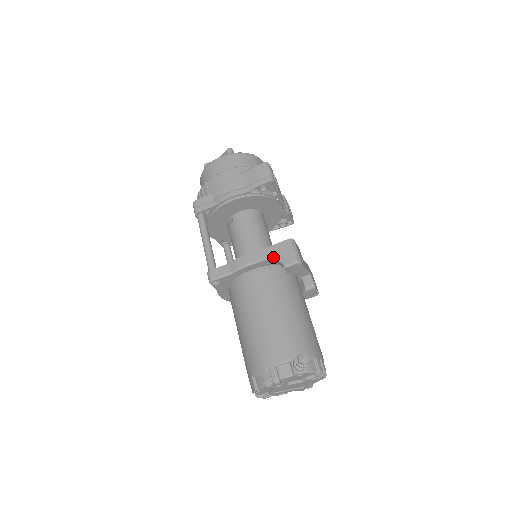
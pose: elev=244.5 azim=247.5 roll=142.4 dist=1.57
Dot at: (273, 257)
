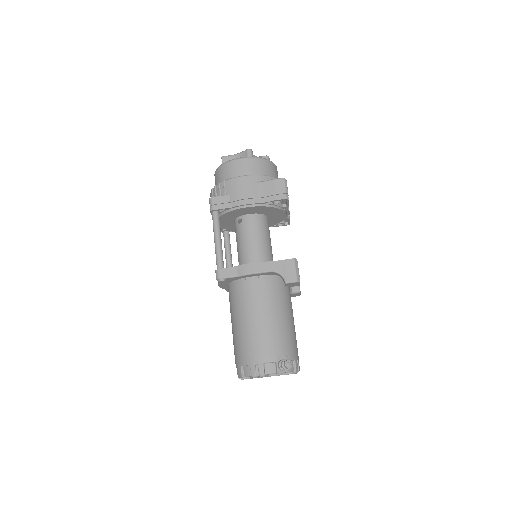
Dot at: (277, 272)
